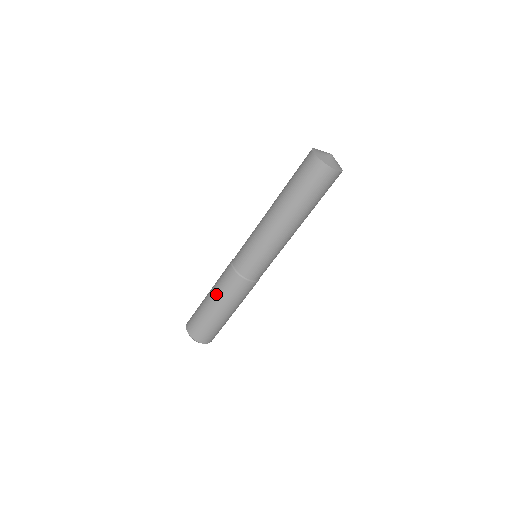
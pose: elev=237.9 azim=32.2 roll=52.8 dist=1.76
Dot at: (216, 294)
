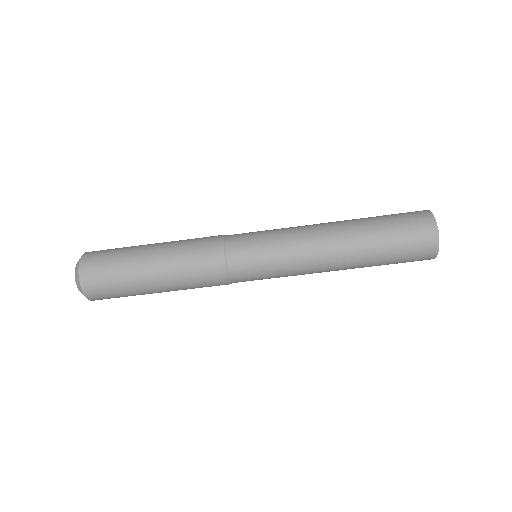
Dot at: (171, 244)
